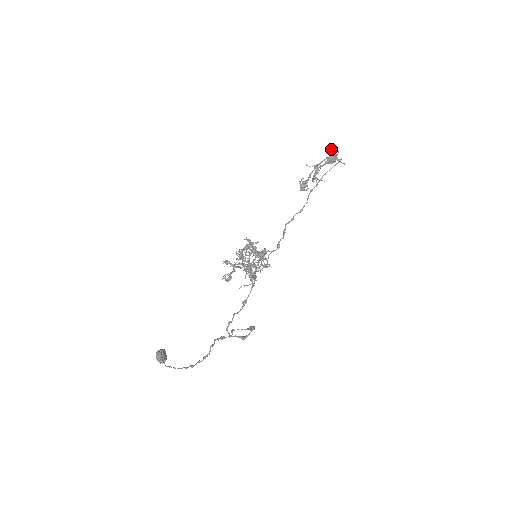
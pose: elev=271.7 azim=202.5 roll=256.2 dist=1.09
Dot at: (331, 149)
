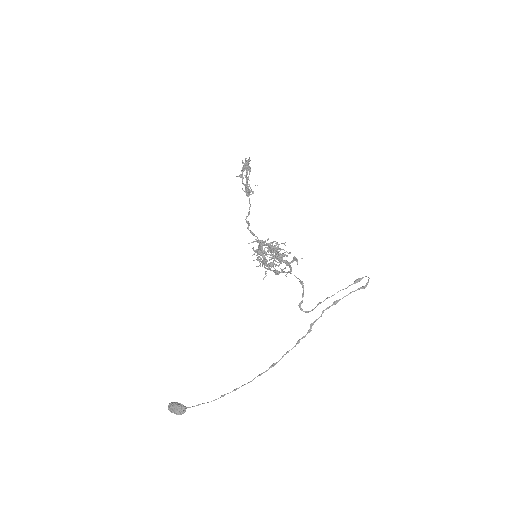
Dot at: (245, 159)
